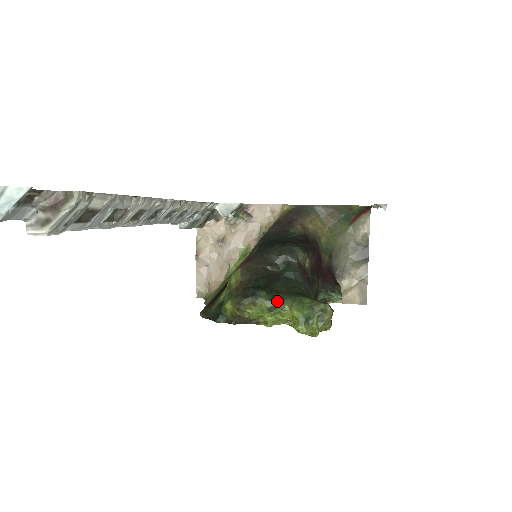
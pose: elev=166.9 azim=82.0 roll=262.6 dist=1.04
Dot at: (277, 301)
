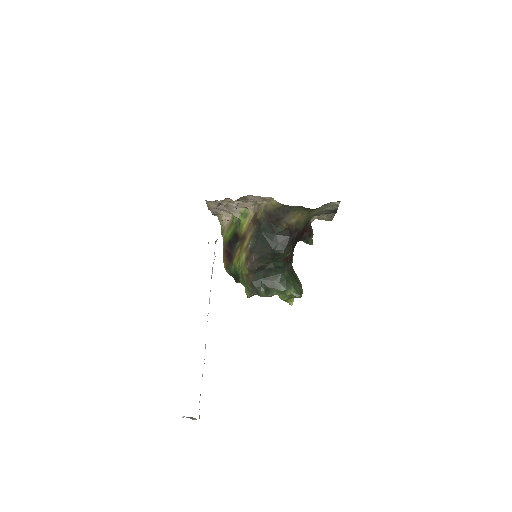
Dot at: (271, 295)
